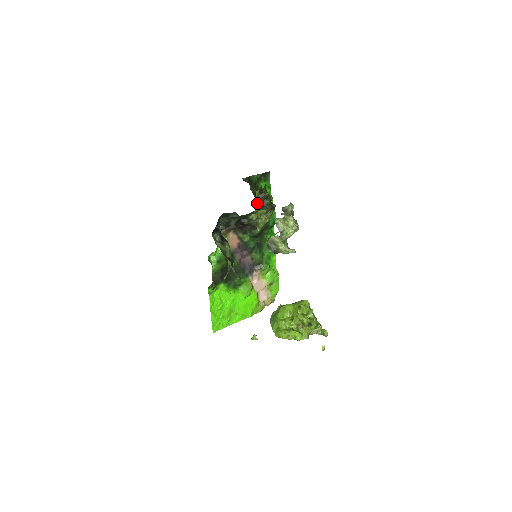
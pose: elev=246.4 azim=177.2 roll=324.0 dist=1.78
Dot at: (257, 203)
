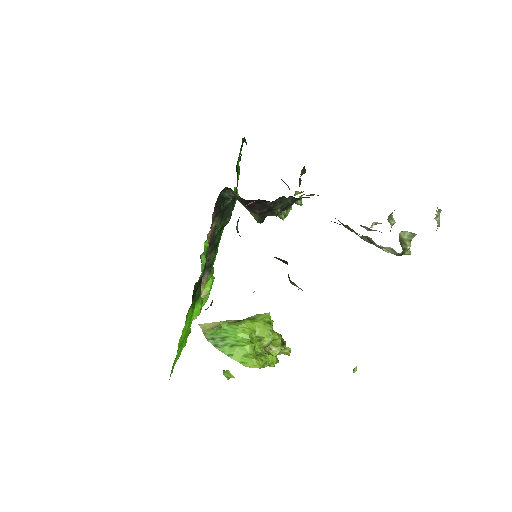
Dot at: occluded
